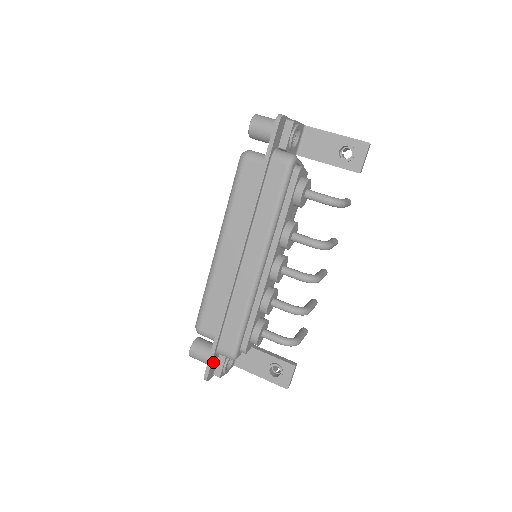
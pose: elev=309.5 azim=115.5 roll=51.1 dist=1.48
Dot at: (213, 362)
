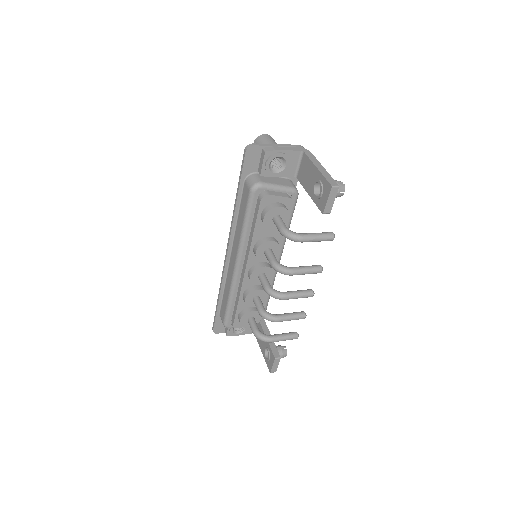
Dot at: (219, 322)
